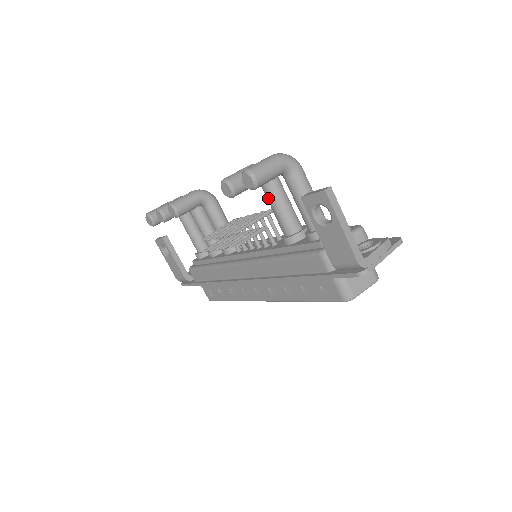
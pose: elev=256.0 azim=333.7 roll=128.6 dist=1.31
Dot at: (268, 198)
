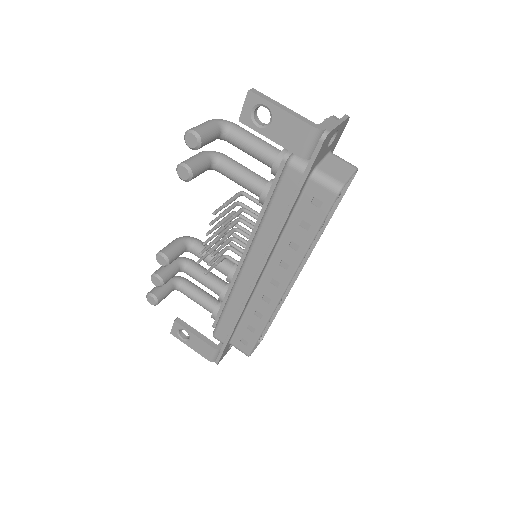
Dot at: (227, 174)
